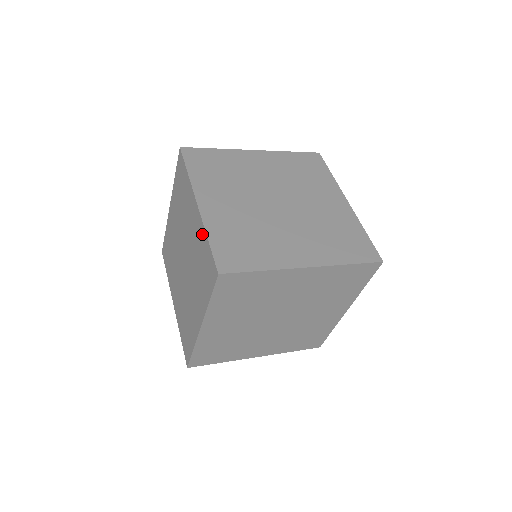
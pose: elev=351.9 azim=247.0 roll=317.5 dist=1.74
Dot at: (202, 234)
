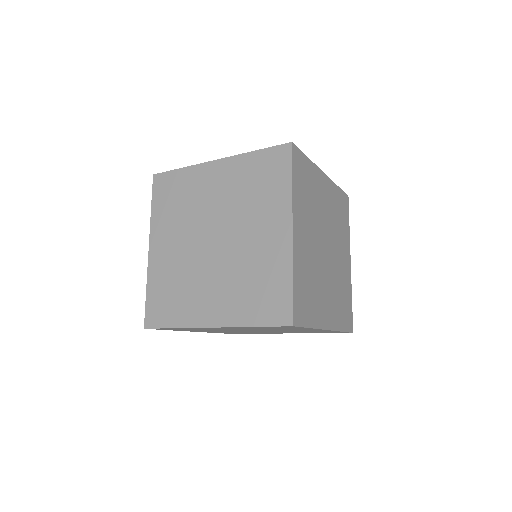
Dot at: (284, 265)
